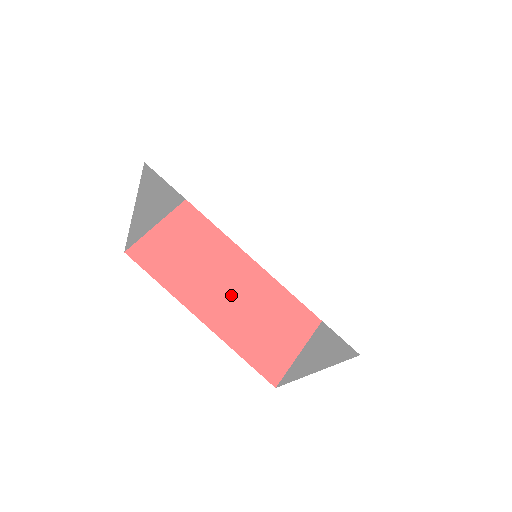
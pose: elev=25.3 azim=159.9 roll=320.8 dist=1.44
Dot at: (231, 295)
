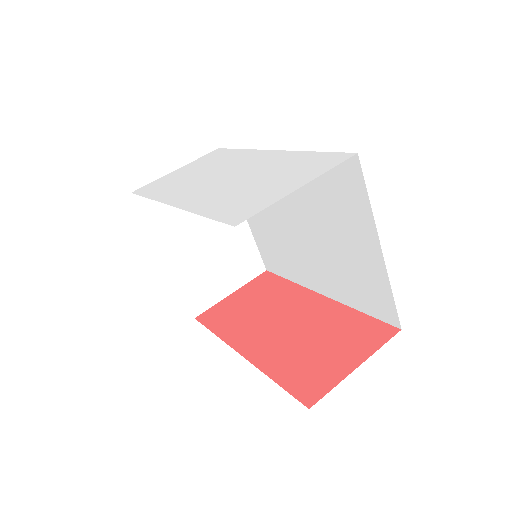
Dot at: (280, 330)
